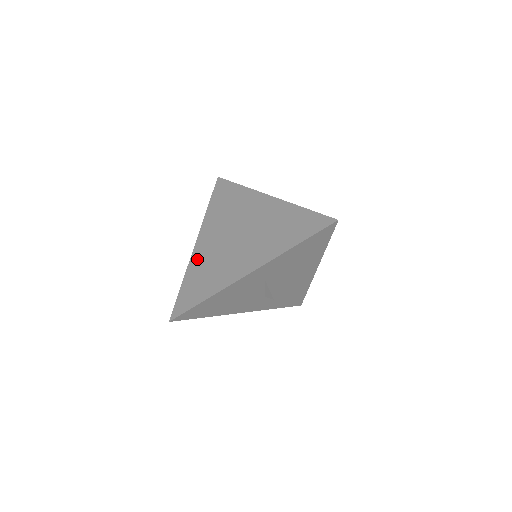
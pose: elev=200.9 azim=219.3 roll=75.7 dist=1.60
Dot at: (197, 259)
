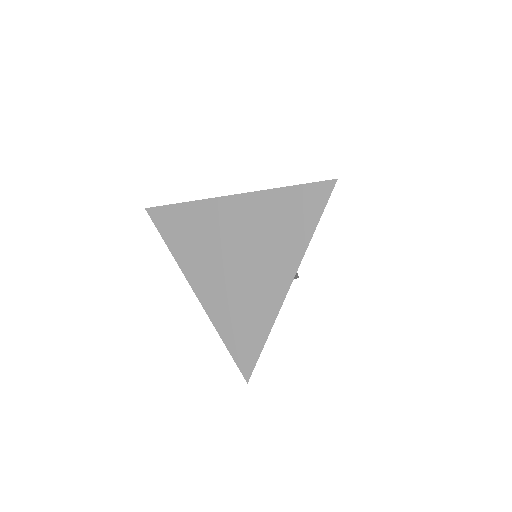
Dot at: (214, 308)
